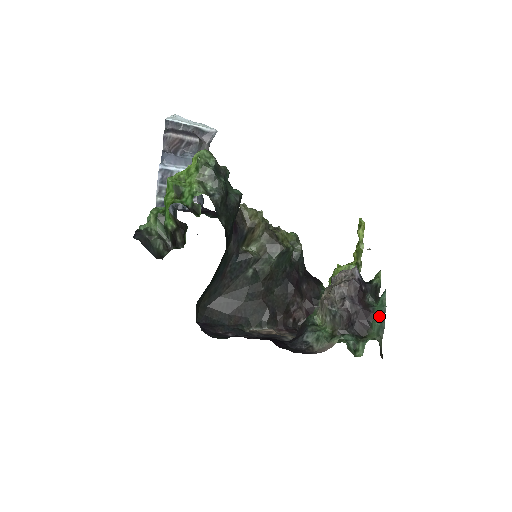
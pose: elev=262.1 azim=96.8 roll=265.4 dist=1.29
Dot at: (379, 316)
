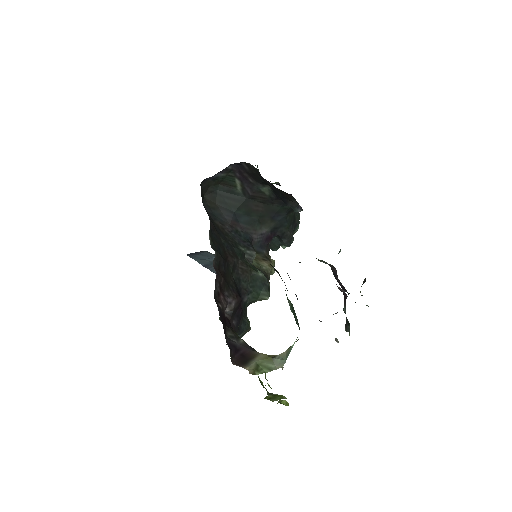
Dot at: occluded
